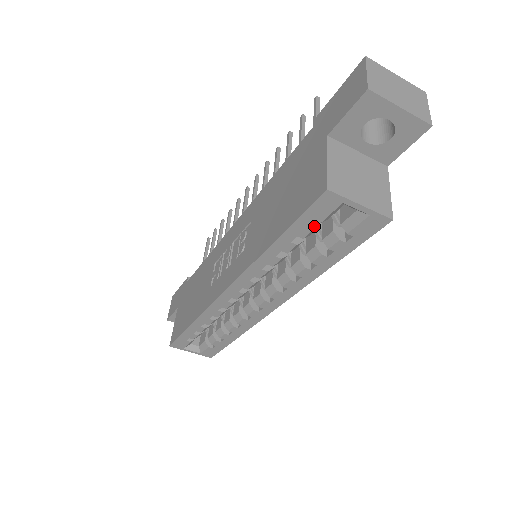
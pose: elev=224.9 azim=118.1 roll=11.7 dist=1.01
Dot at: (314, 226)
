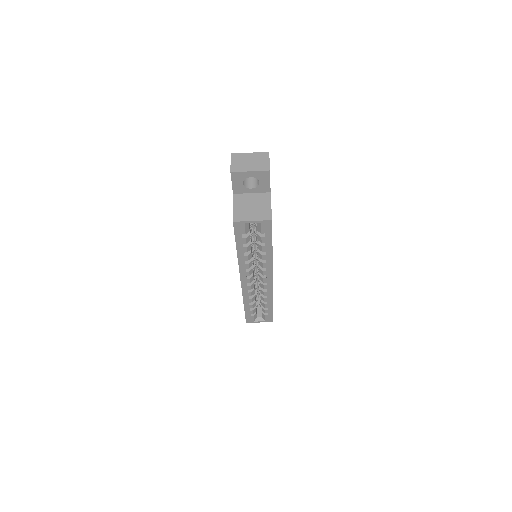
Dot at: (246, 236)
